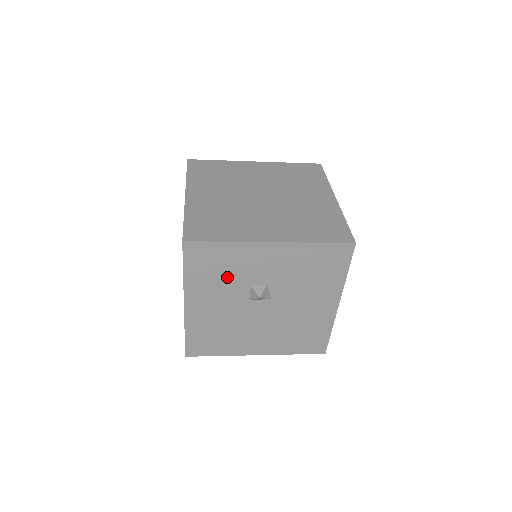
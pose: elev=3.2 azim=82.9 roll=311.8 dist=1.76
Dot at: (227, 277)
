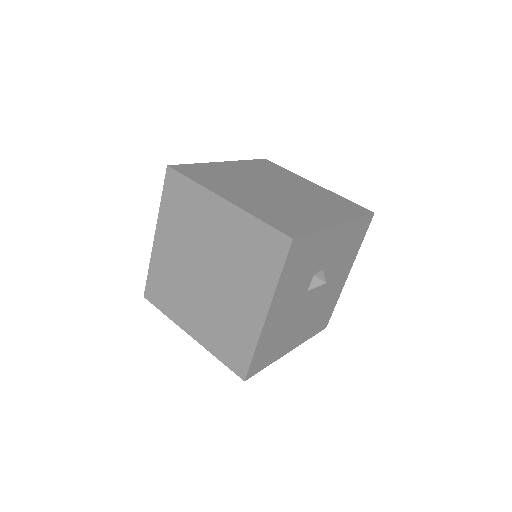
Dot at: (304, 271)
